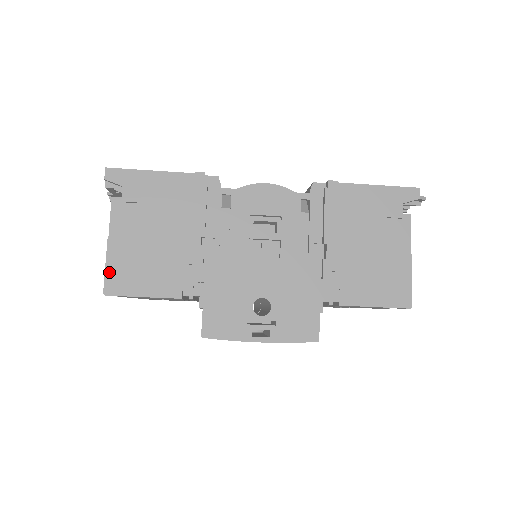
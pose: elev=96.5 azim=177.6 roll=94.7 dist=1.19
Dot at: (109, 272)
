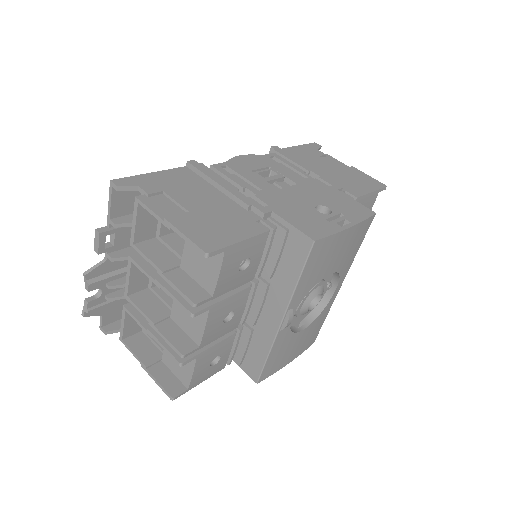
Dot at: (193, 237)
